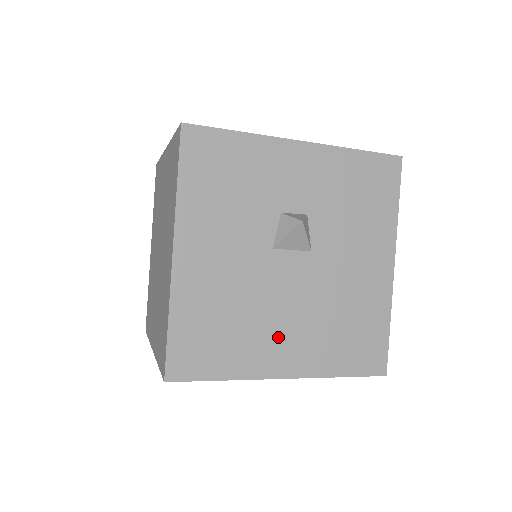
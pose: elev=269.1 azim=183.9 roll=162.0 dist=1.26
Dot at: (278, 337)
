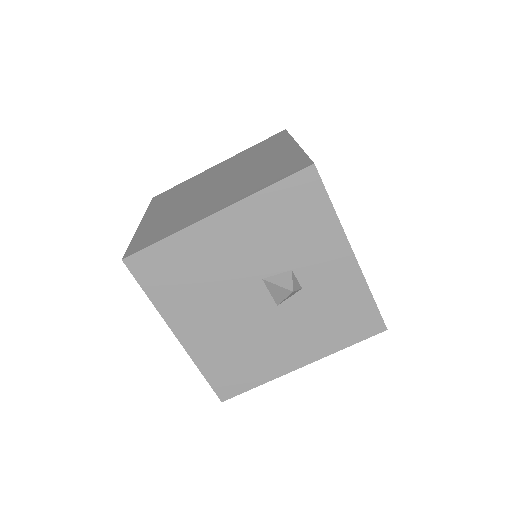
Dot at: (202, 317)
